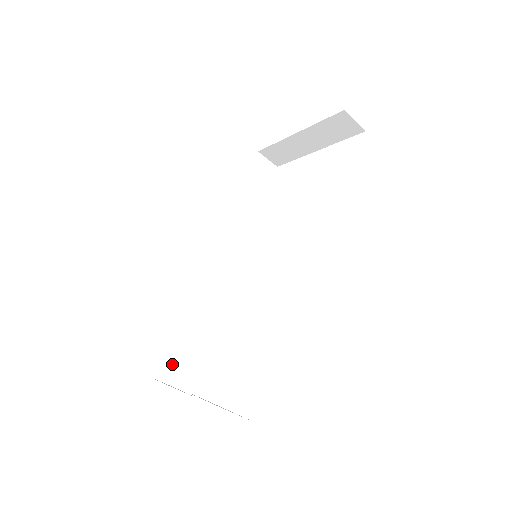
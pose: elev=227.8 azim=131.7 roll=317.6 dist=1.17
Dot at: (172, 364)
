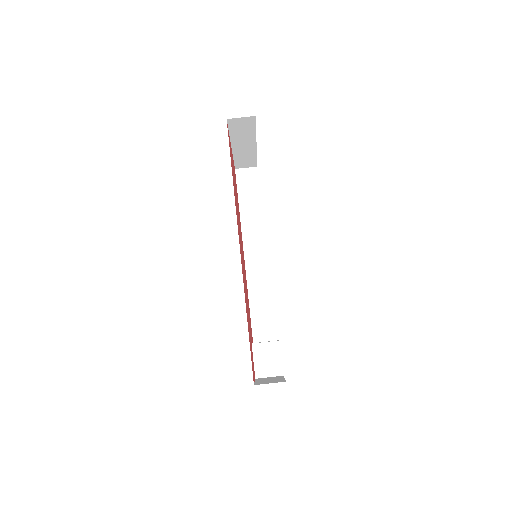
Dot at: occluded
